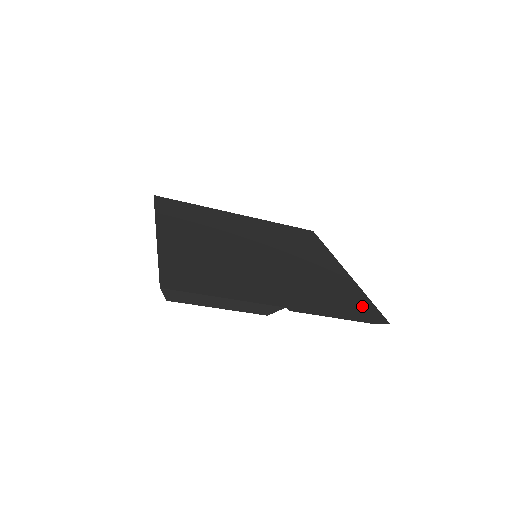
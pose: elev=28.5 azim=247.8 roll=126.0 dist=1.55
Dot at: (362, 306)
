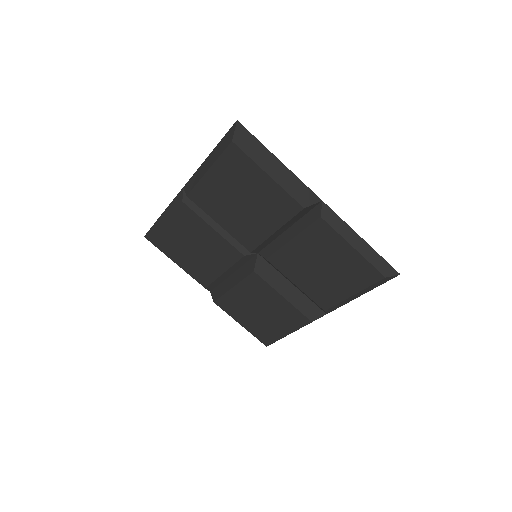
Dot at: occluded
